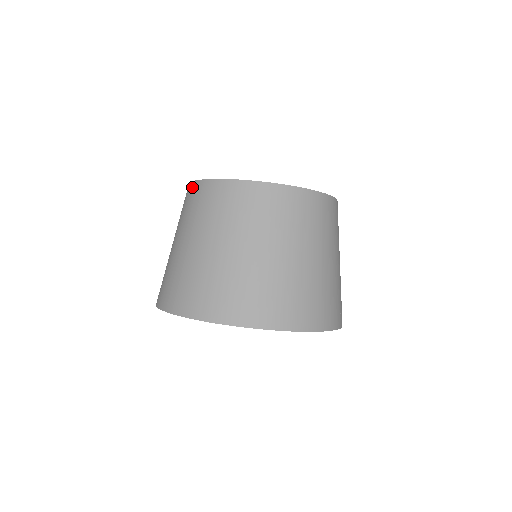
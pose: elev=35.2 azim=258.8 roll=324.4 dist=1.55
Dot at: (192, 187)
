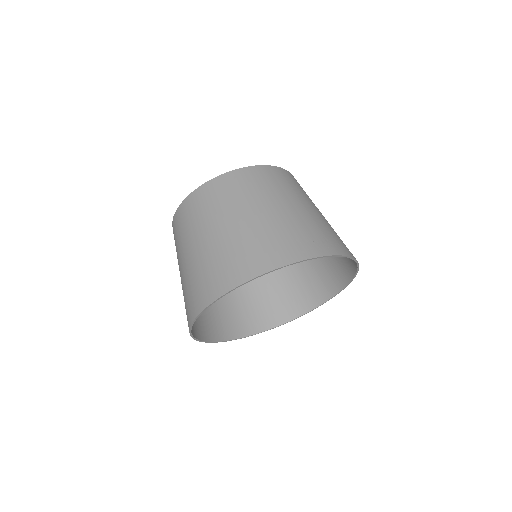
Dot at: occluded
